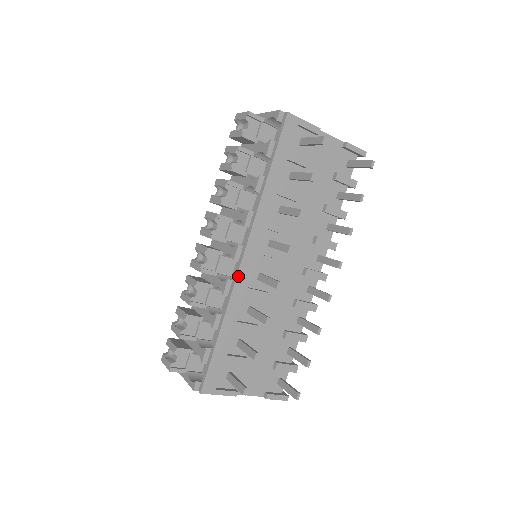
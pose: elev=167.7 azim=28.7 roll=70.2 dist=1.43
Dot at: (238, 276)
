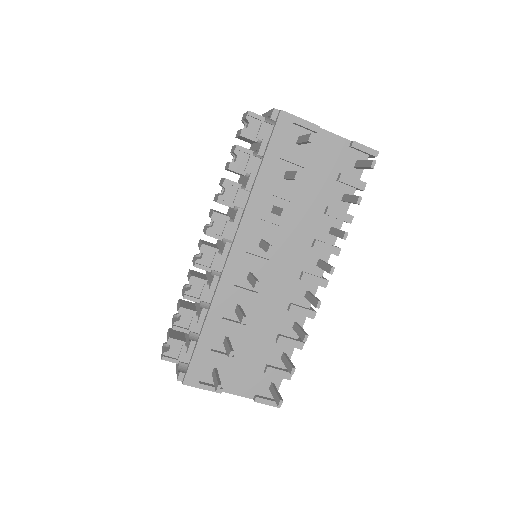
Dot at: (224, 273)
